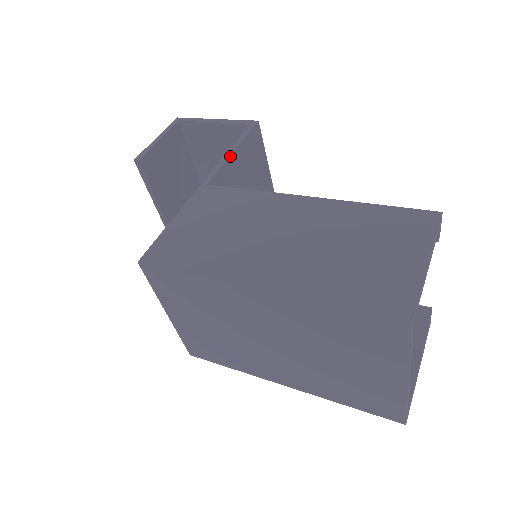
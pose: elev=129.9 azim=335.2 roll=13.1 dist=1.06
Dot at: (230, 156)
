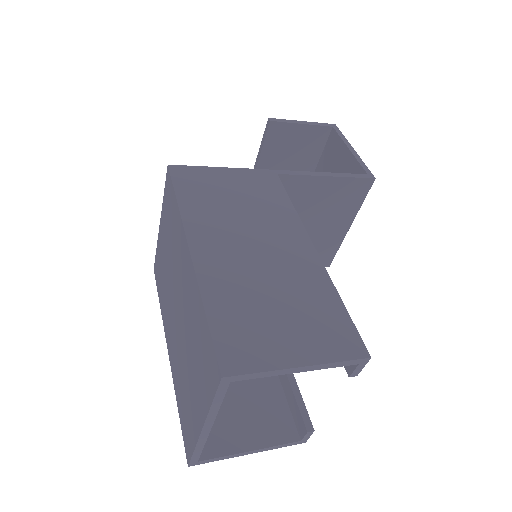
Dot at: (320, 176)
